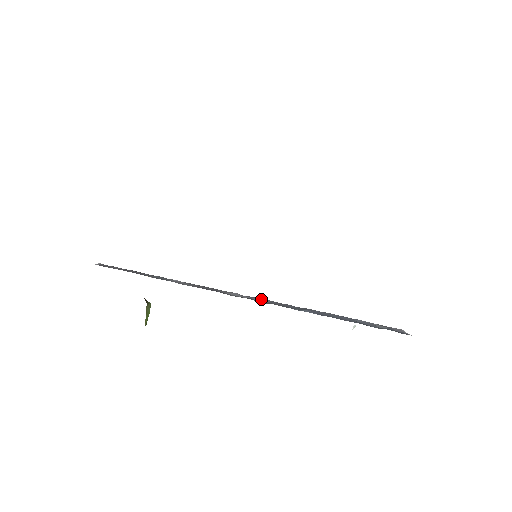
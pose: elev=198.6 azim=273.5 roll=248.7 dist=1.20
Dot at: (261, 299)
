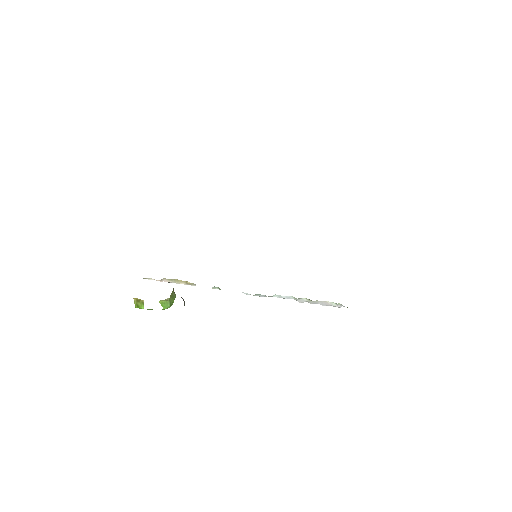
Dot at: occluded
